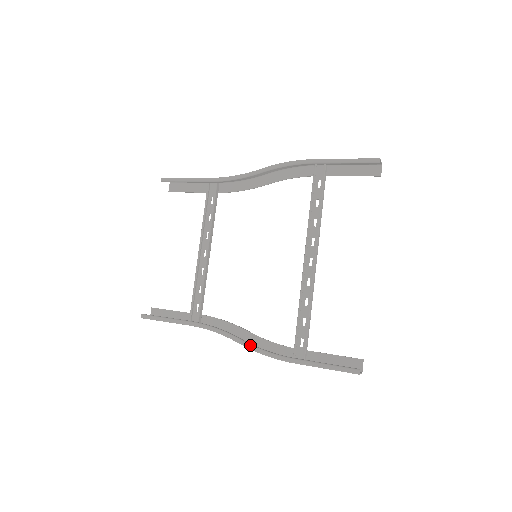
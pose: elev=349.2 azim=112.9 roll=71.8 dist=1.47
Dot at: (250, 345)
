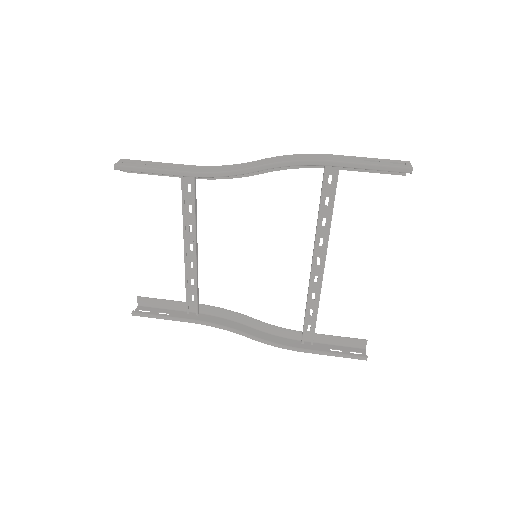
Dot at: (260, 340)
